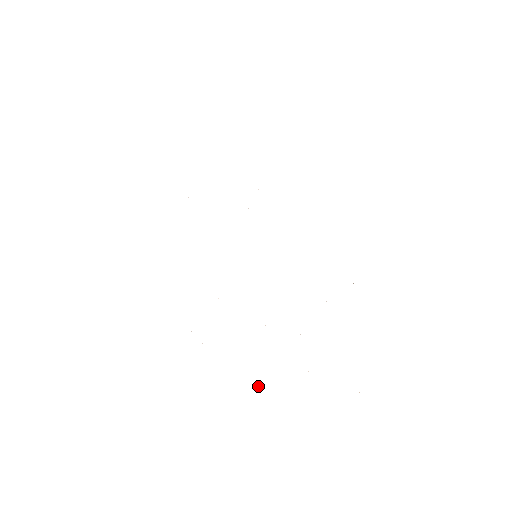
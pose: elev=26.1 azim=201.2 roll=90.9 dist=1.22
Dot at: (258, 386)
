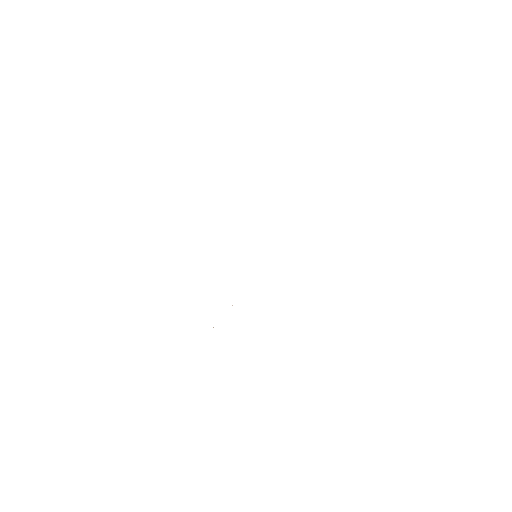
Dot at: occluded
